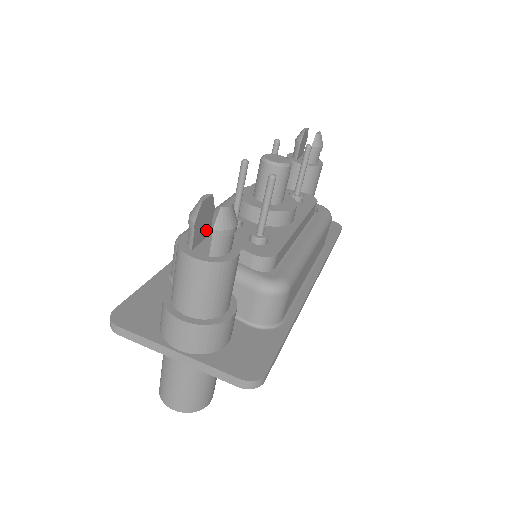
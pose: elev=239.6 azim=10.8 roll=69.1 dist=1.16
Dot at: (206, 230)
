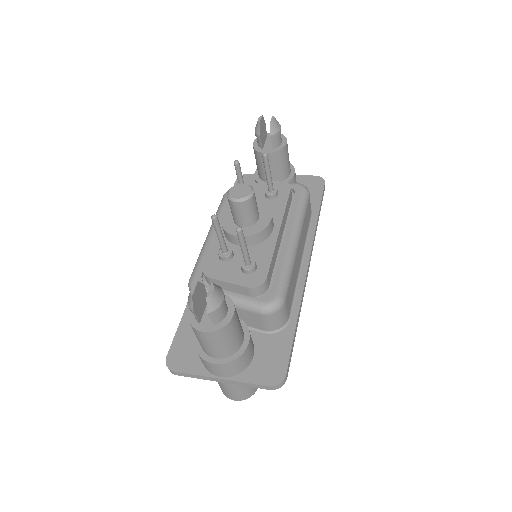
Dot at: (204, 301)
